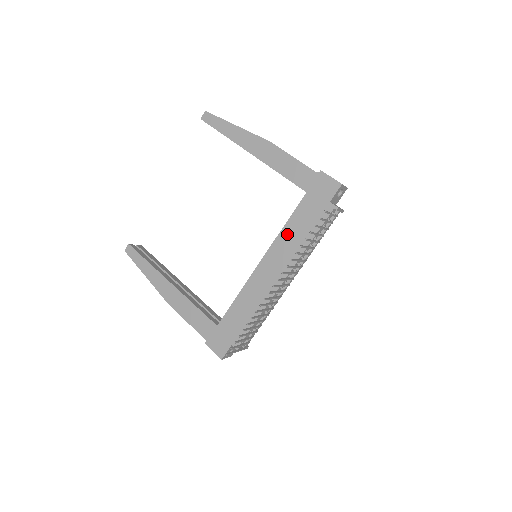
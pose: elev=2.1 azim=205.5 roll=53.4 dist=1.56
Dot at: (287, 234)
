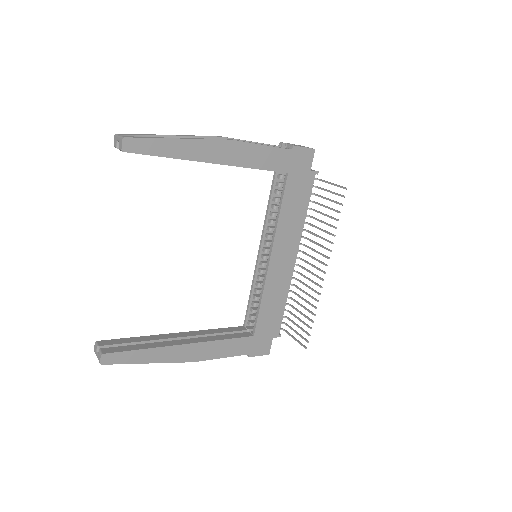
Dot at: (285, 220)
